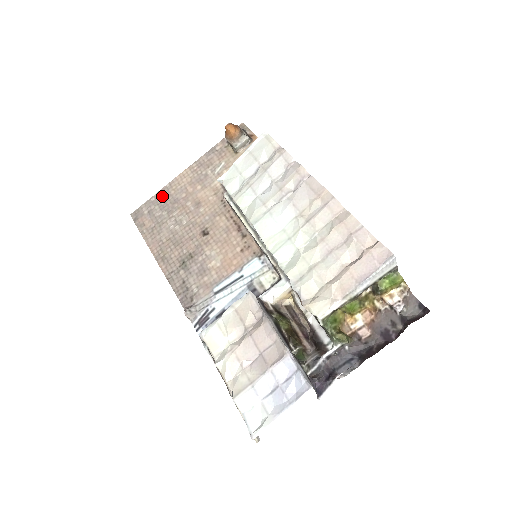
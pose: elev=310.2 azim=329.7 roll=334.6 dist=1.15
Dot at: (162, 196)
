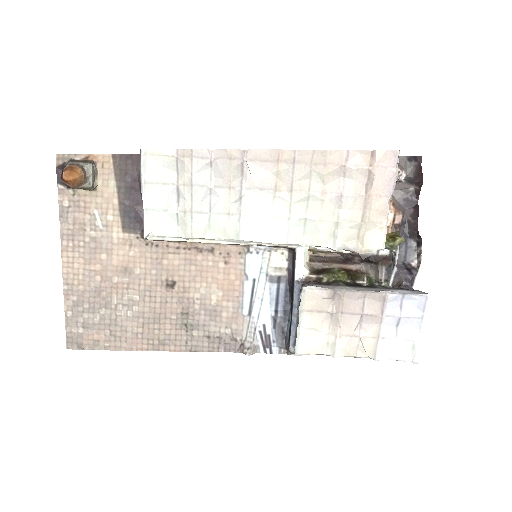
Dot at: (75, 302)
